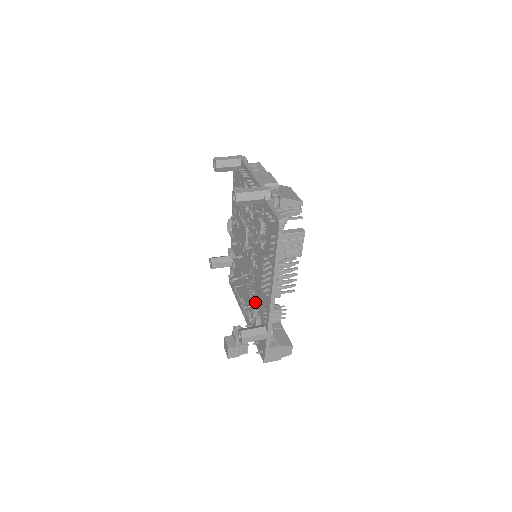
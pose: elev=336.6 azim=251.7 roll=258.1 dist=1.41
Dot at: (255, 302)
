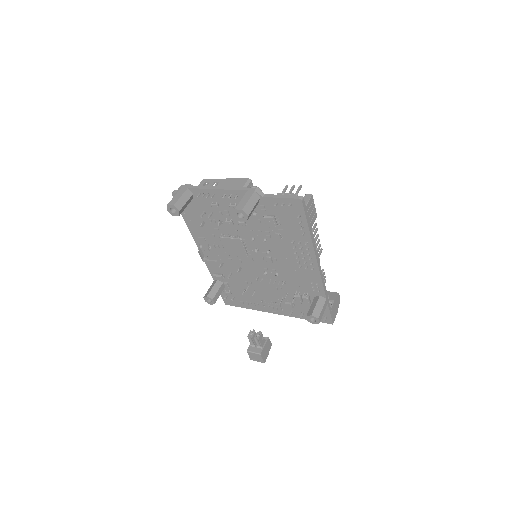
Dot at: (289, 289)
